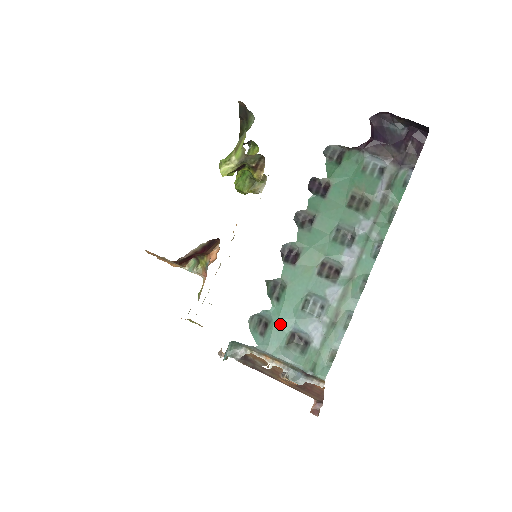
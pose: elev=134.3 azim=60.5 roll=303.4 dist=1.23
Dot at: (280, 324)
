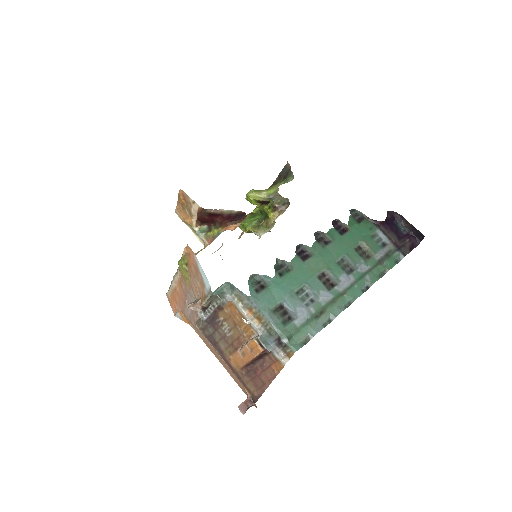
Dot at: (276, 292)
